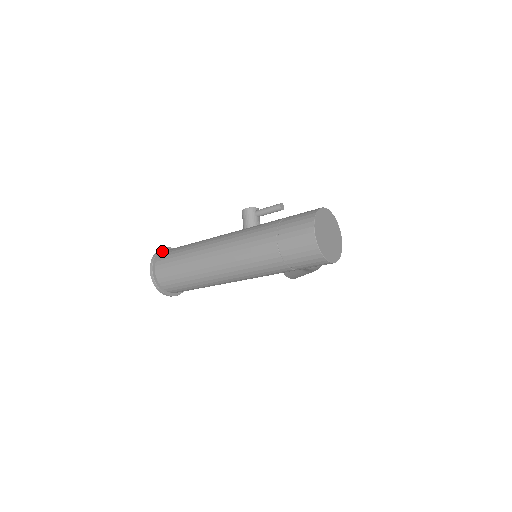
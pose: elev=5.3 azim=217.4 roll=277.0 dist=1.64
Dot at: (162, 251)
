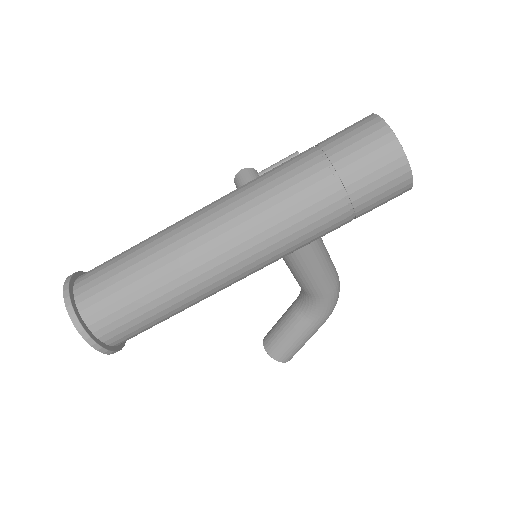
Dot at: occluded
